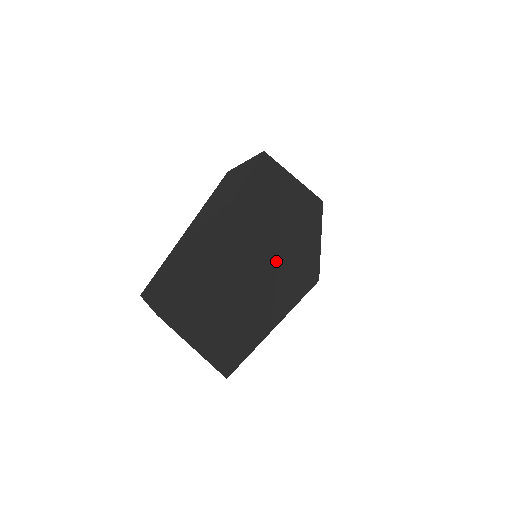
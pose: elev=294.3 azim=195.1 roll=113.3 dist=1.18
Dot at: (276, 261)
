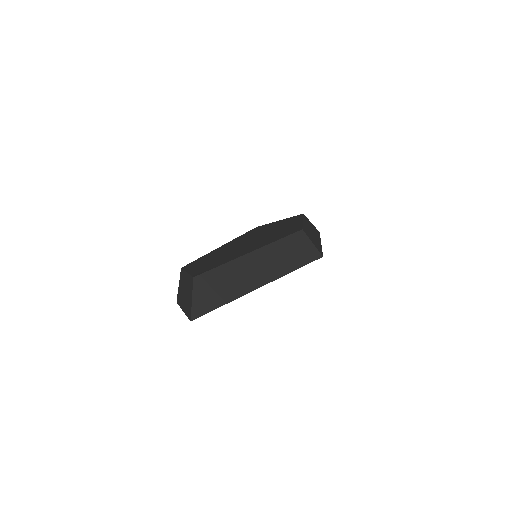
Dot at: occluded
